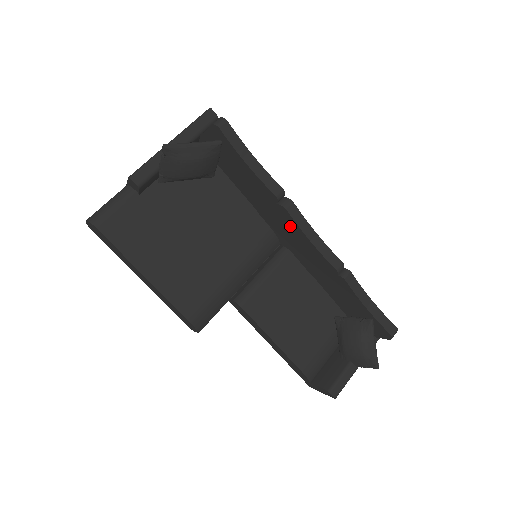
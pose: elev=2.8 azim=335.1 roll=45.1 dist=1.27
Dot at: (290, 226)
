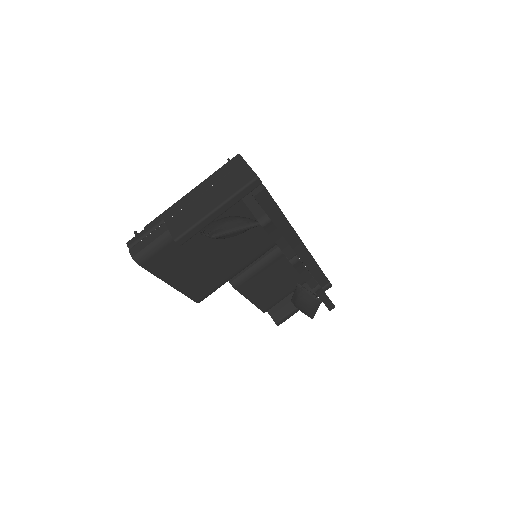
Dot at: occluded
